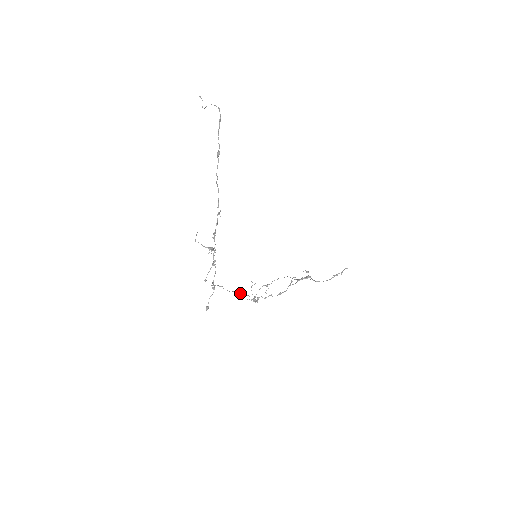
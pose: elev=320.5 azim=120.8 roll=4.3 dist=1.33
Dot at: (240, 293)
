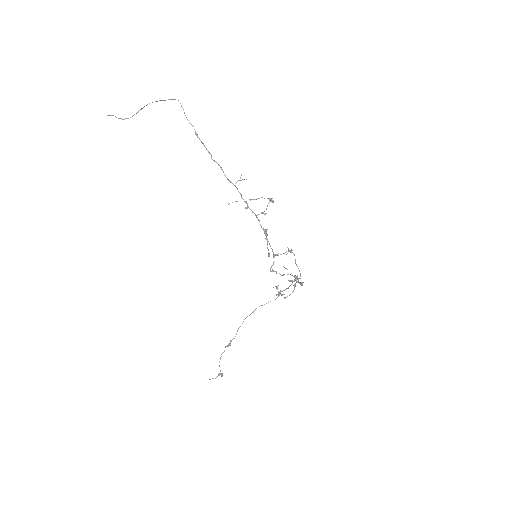
Dot at: (290, 274)
